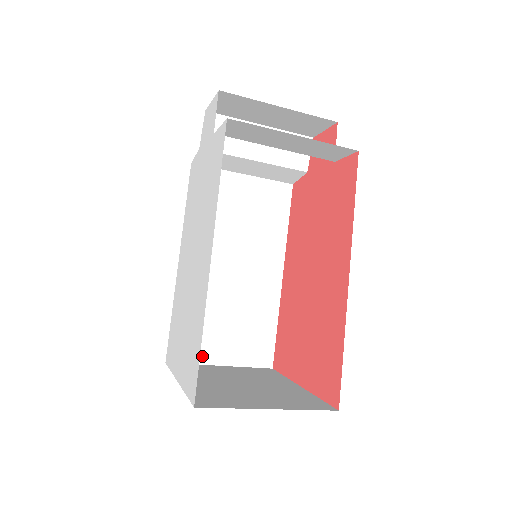
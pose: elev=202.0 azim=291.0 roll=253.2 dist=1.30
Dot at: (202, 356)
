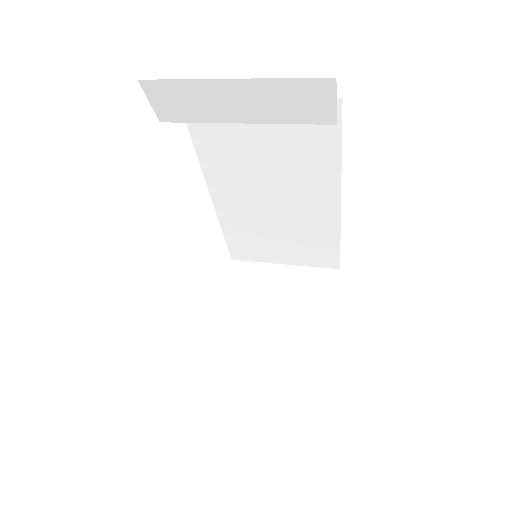
Dot at: (263, 258)
